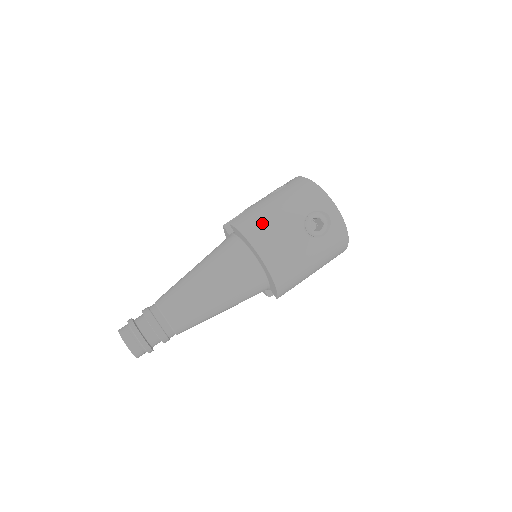
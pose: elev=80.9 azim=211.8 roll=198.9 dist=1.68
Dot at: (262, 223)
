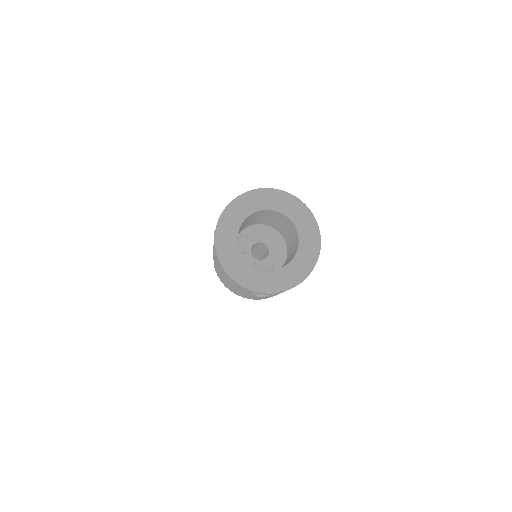
Dot at: occluded
